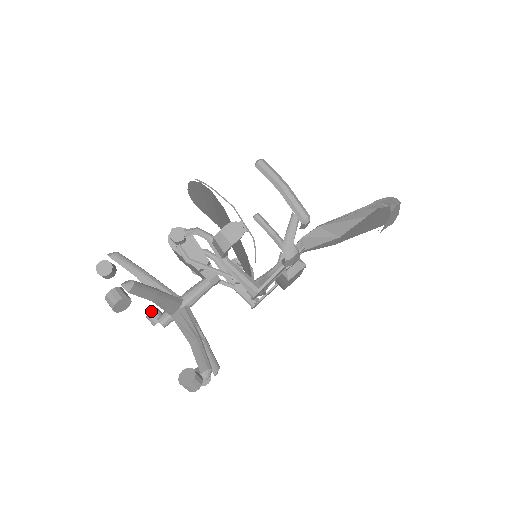
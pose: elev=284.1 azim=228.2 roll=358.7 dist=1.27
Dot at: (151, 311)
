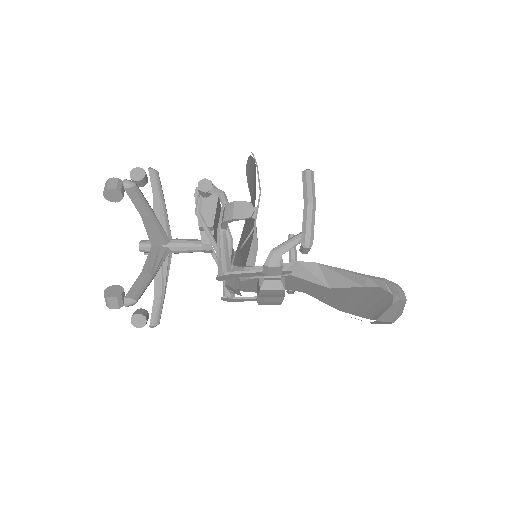
Dot at: occluded
